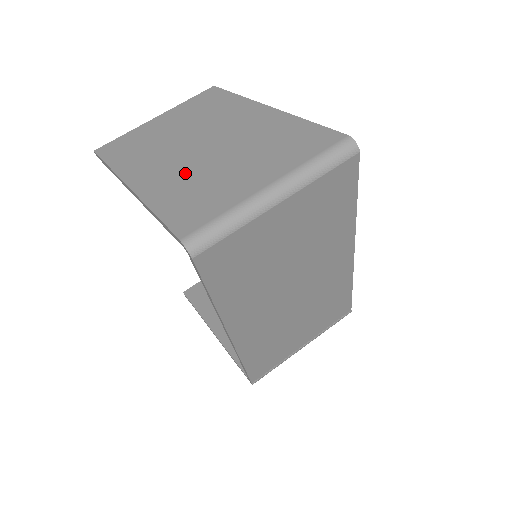
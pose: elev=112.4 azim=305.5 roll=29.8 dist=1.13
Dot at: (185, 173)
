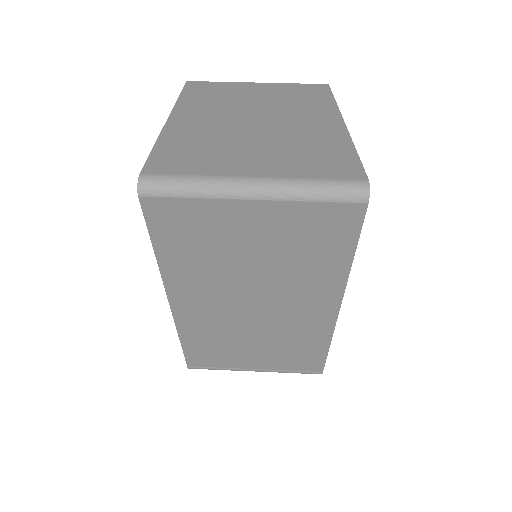
Dot at: (215, 131)
